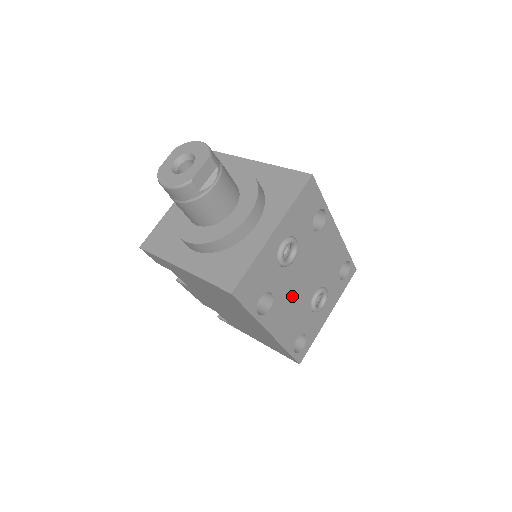
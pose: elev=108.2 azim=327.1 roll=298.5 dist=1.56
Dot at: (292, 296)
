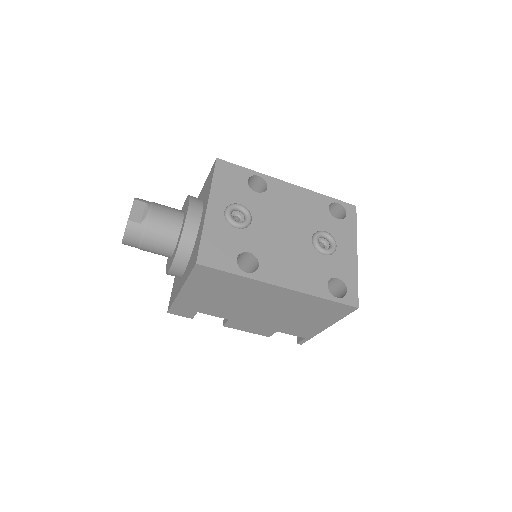
Dot at: (281, 249)
